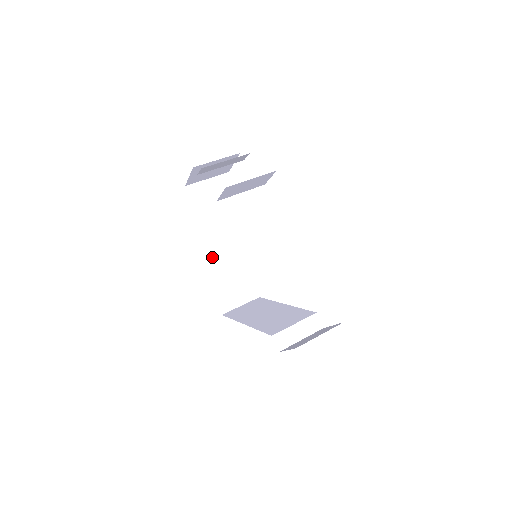
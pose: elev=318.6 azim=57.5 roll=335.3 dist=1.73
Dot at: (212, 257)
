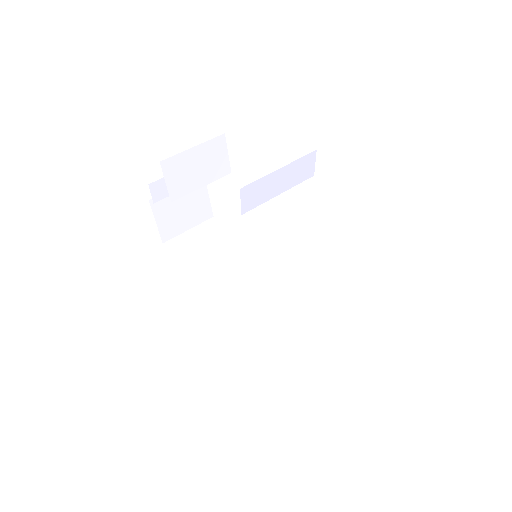
Dot at: (228, 318)
